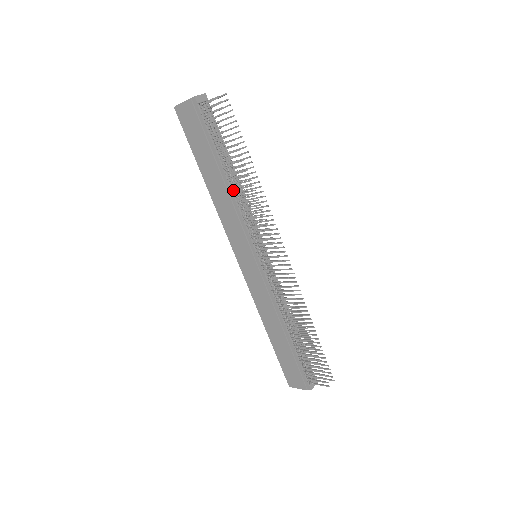
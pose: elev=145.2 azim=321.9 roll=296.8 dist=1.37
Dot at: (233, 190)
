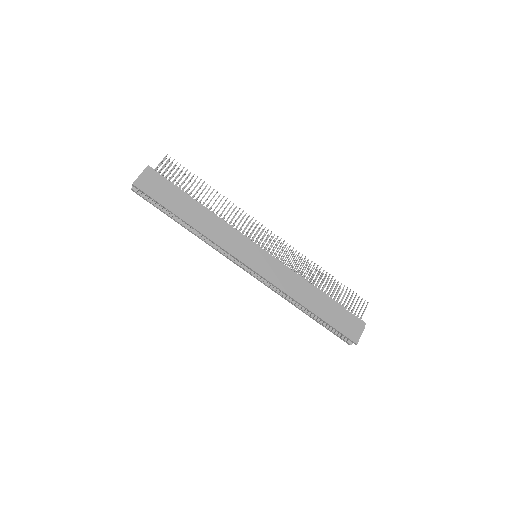
Dot at: (212, 212)
